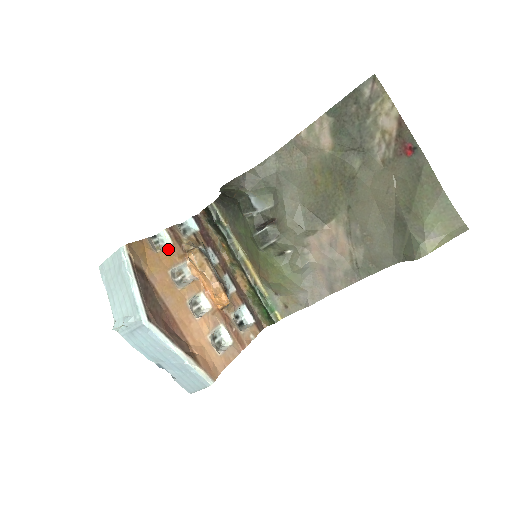
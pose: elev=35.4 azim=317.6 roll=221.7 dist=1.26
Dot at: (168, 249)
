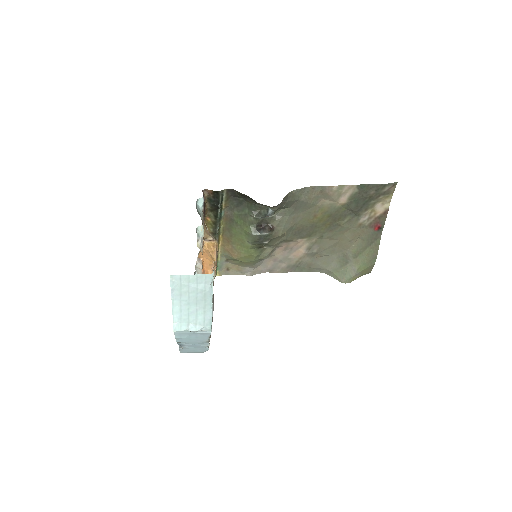
Dot at: occluded
